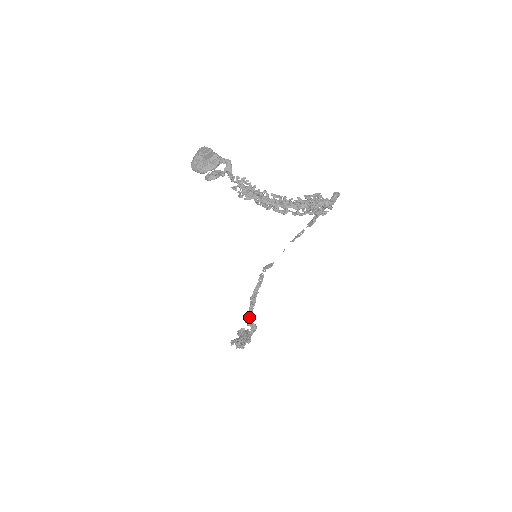
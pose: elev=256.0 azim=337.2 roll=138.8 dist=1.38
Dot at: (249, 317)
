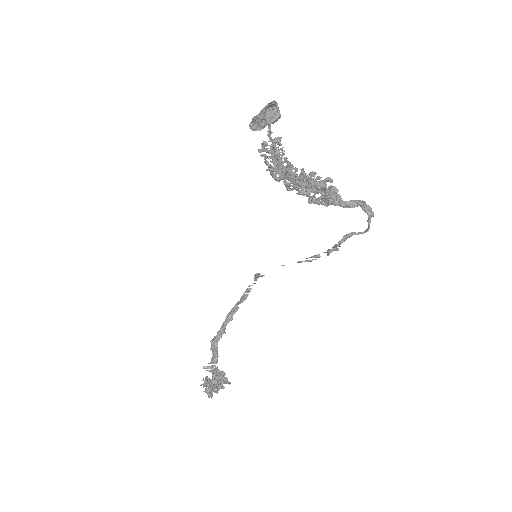
Dot at: (215, 336)
